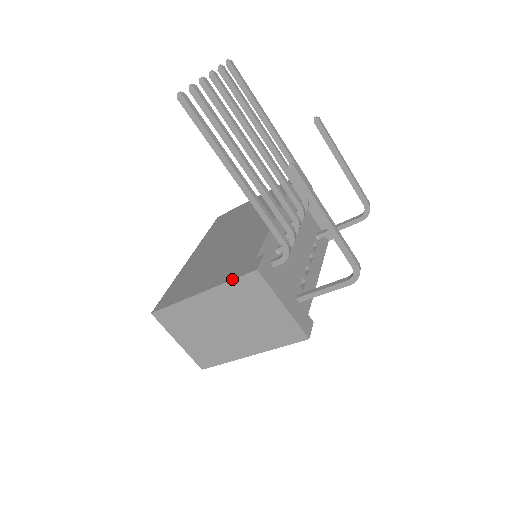
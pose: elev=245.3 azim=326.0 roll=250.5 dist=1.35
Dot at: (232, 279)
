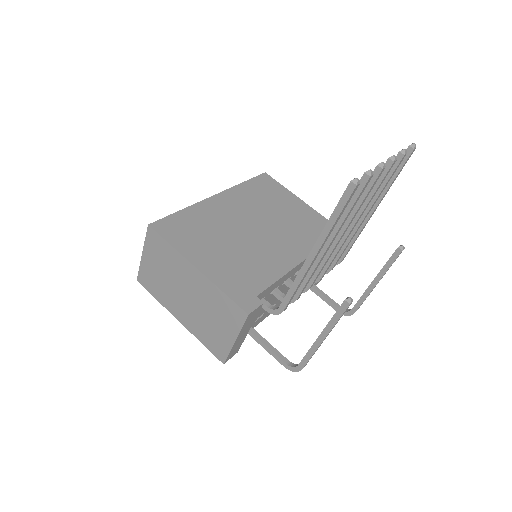
Dot at: (227, 294)
